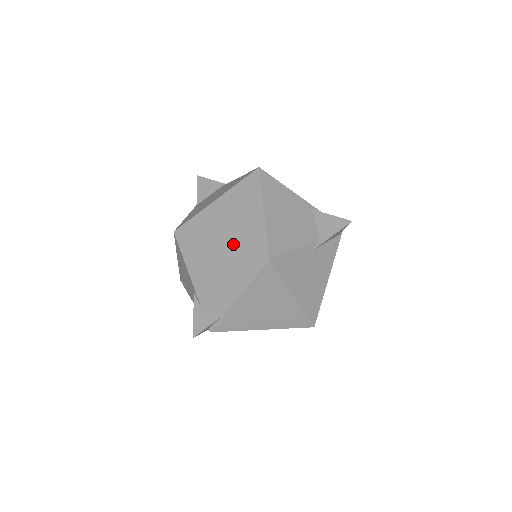
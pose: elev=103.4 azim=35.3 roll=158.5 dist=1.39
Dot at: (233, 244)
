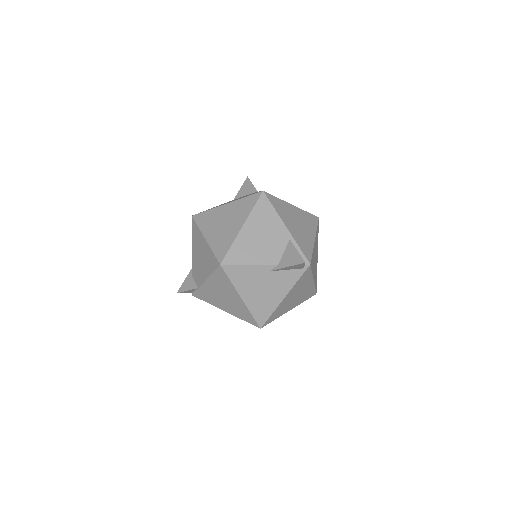
Dot at: (212, 242)
